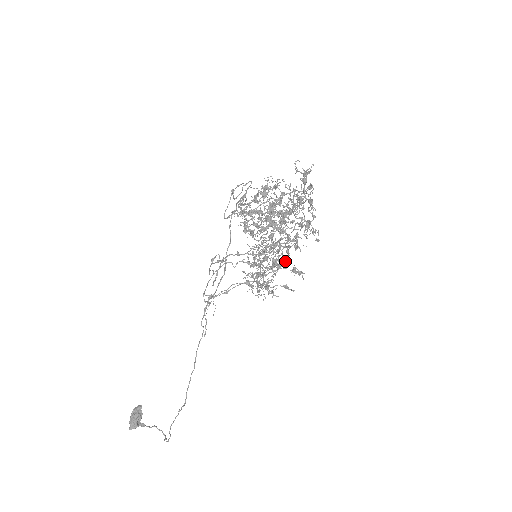
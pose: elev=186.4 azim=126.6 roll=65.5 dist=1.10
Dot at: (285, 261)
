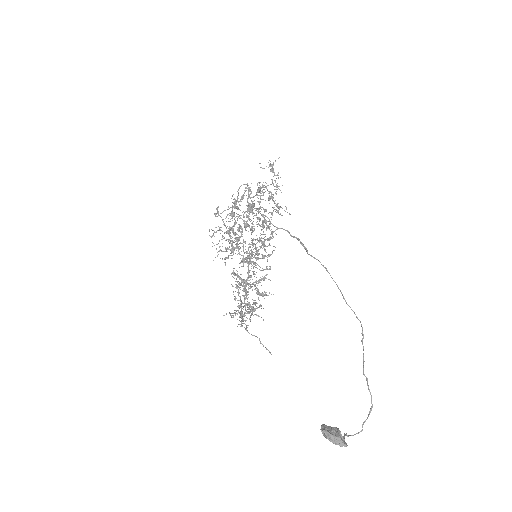
Dot at: (245, 283)
